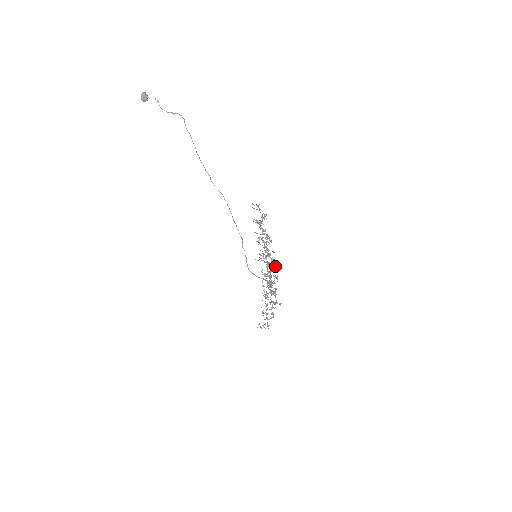
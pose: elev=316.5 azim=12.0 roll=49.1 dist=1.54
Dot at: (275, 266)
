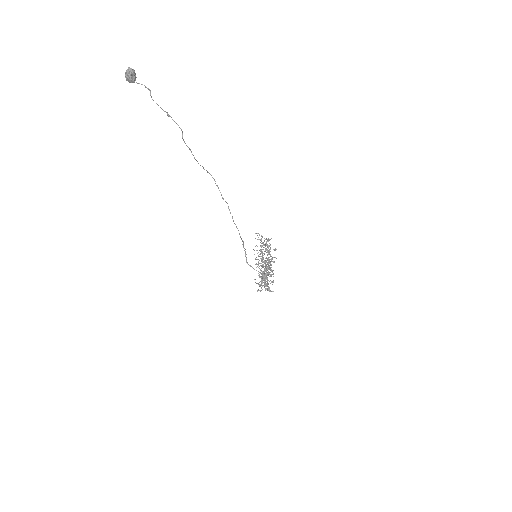
Dot at: (272, 274)
